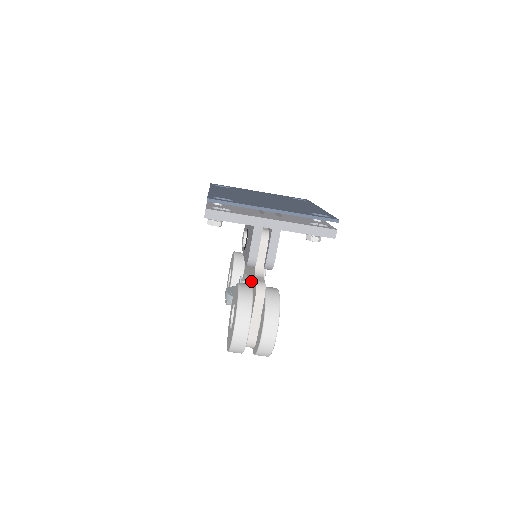
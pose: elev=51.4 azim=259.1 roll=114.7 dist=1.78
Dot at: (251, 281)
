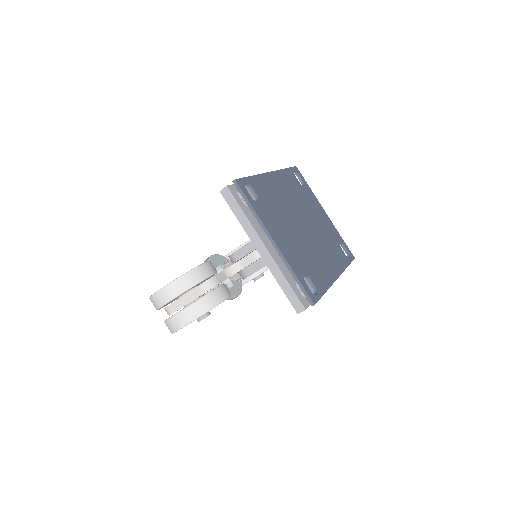
Dot at: occluded
